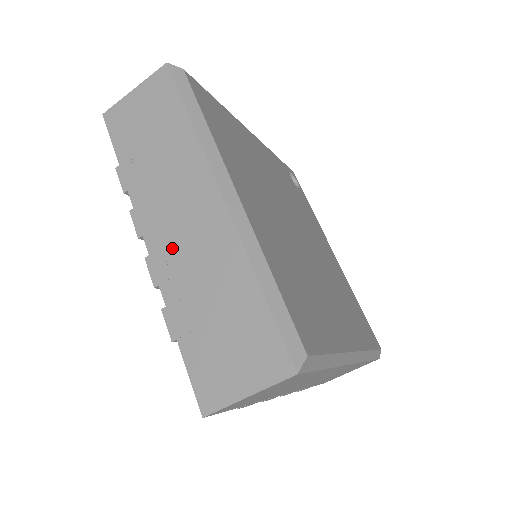
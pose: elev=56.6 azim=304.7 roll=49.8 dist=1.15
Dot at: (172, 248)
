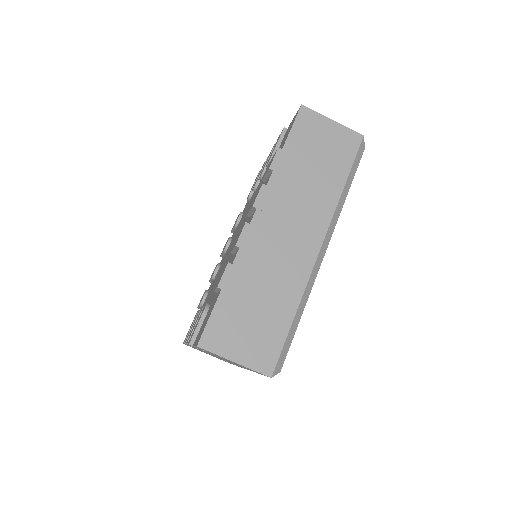
Dot at: (268, 238)
